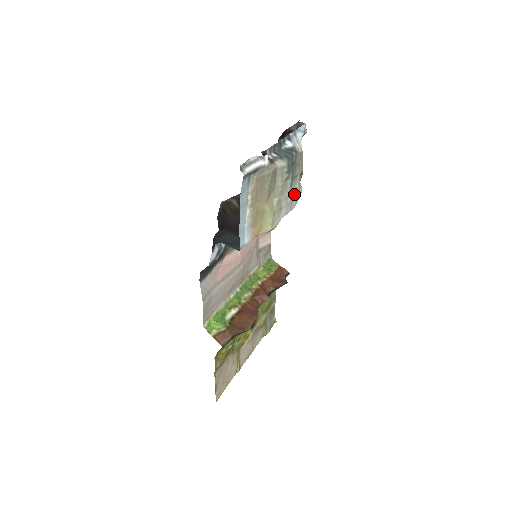
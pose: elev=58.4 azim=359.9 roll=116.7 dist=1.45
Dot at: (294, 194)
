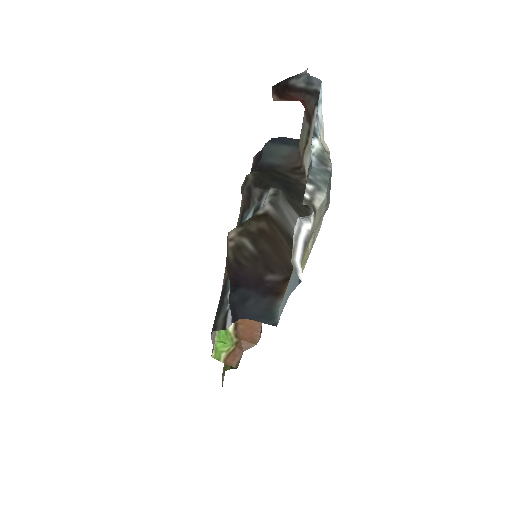
Dot at: occluded
